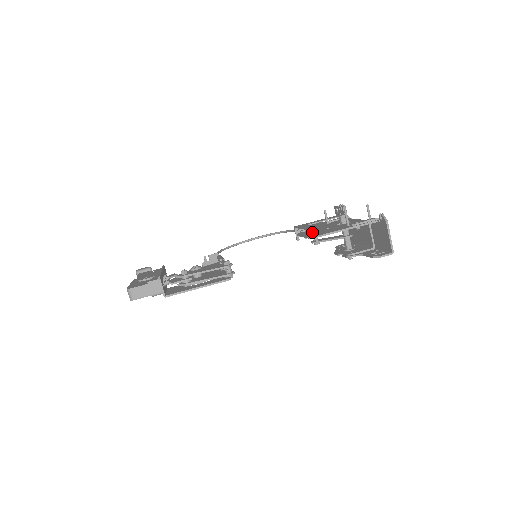
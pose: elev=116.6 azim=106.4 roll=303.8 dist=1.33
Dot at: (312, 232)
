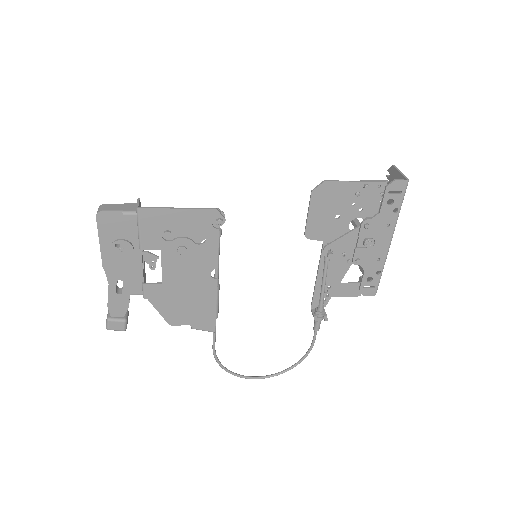
Dot at: (319, 215)
